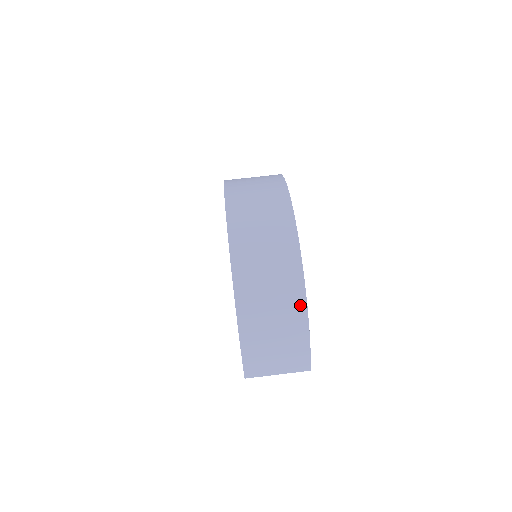
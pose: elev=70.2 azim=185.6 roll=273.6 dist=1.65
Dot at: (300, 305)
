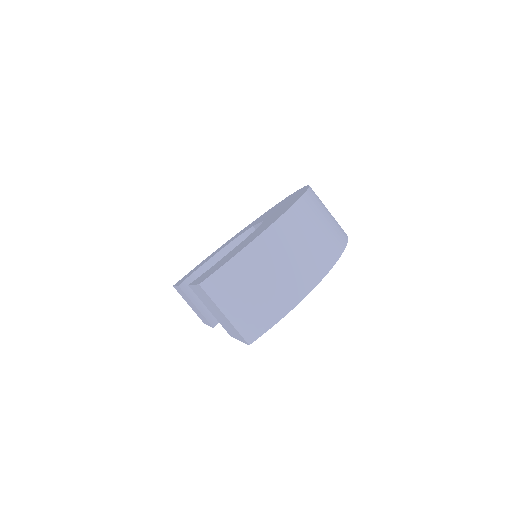
Dot at: (311, 281)
